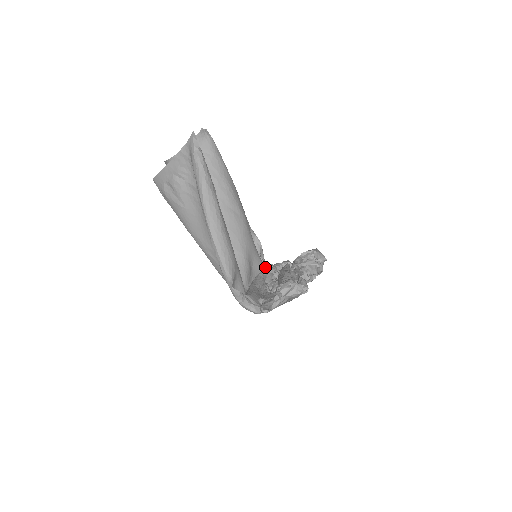
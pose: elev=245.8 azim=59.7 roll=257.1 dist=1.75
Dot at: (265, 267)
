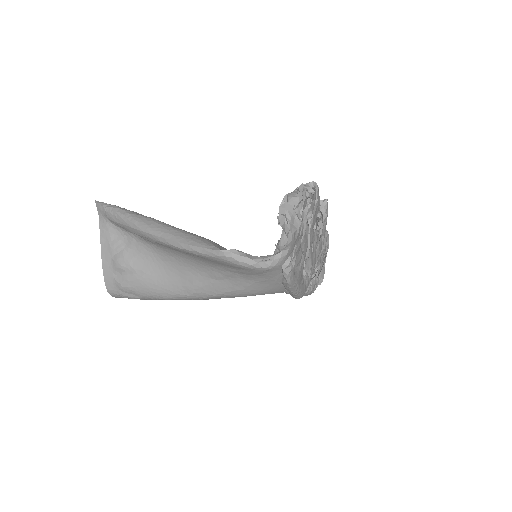
Dot at: occluded
